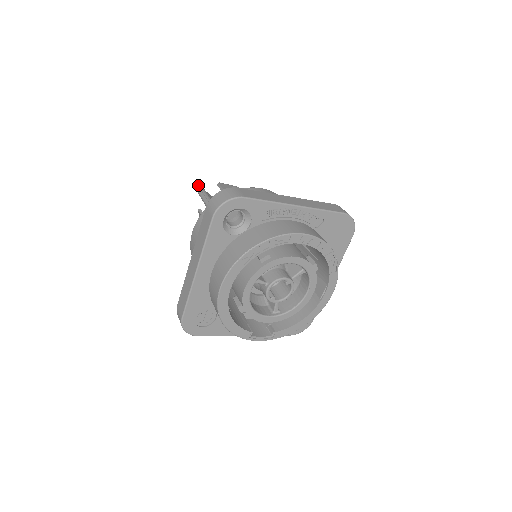
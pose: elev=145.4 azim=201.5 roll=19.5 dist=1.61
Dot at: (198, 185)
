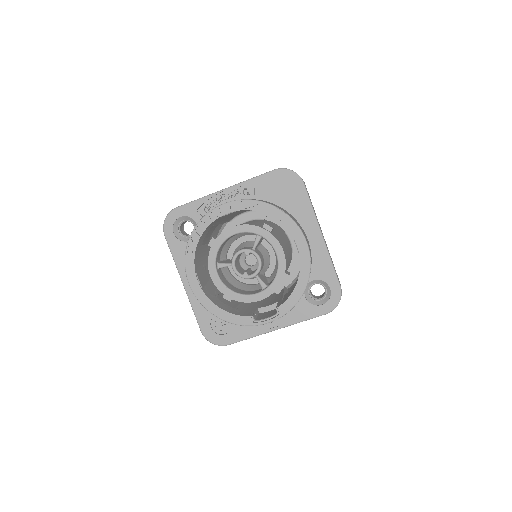
Dot at: occluded
